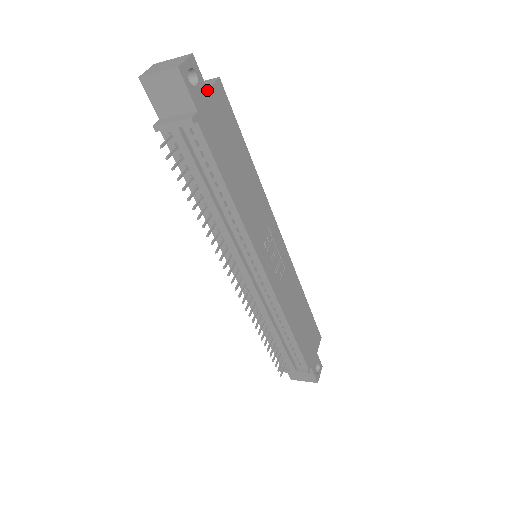
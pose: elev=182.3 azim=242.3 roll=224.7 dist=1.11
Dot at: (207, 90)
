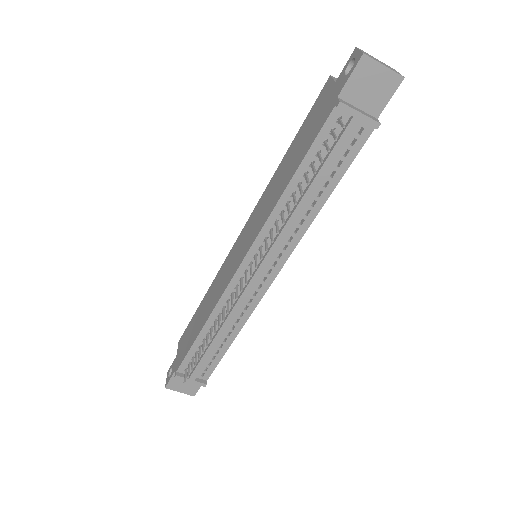
Dot at: occluded
